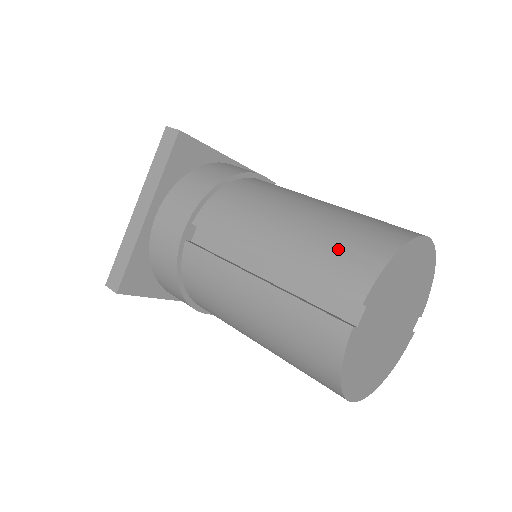
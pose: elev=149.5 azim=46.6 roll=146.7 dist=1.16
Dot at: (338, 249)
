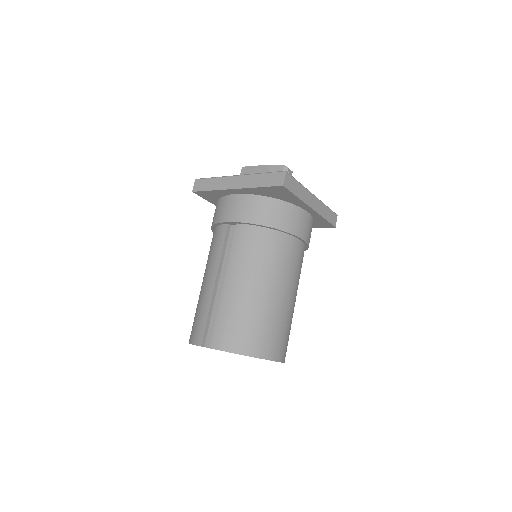
Dot at: (236, 324)
